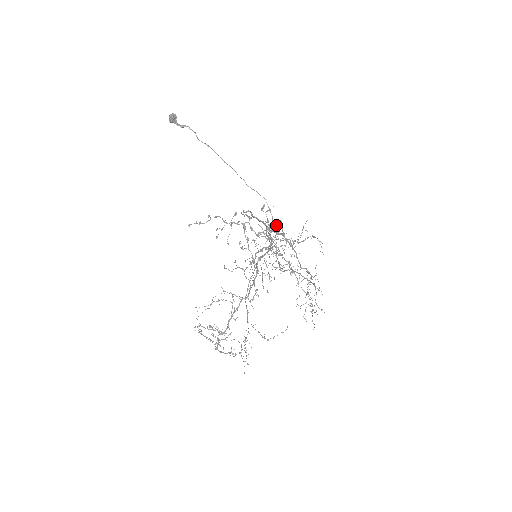
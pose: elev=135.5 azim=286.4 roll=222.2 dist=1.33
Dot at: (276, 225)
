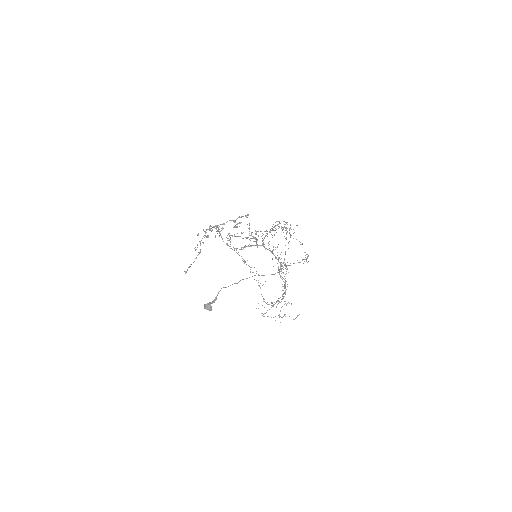
Dot at: occluded
